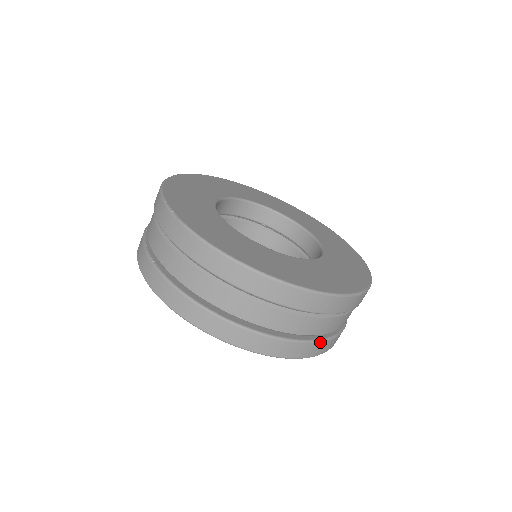
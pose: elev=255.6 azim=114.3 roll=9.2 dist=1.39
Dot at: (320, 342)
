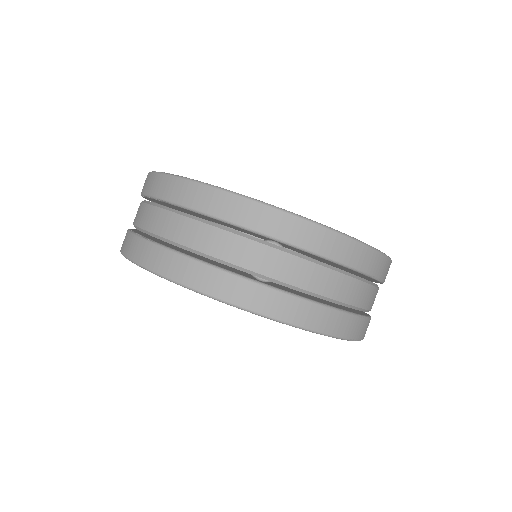
Dot at: (353, 316)
